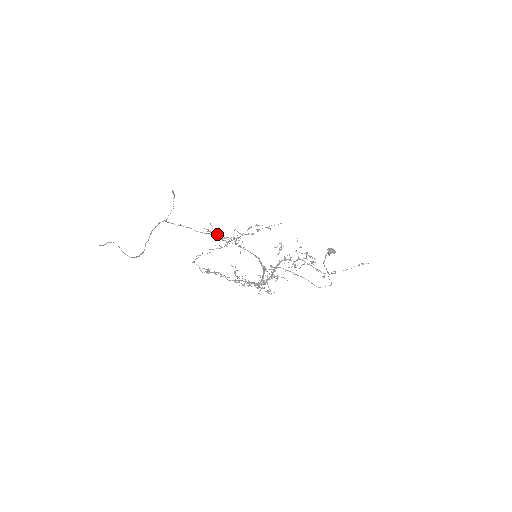
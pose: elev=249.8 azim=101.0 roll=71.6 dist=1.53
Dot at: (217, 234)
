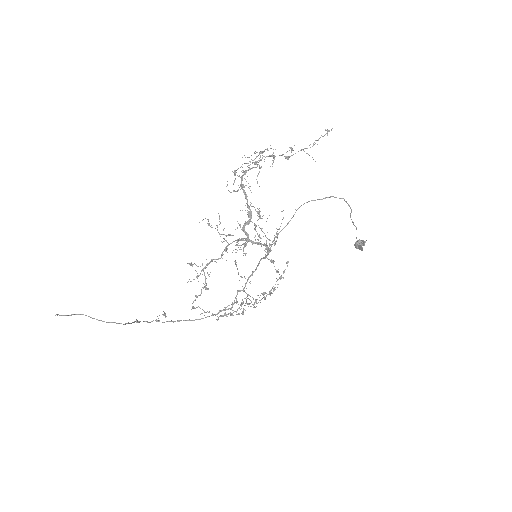
Dot at: (226, 309)
